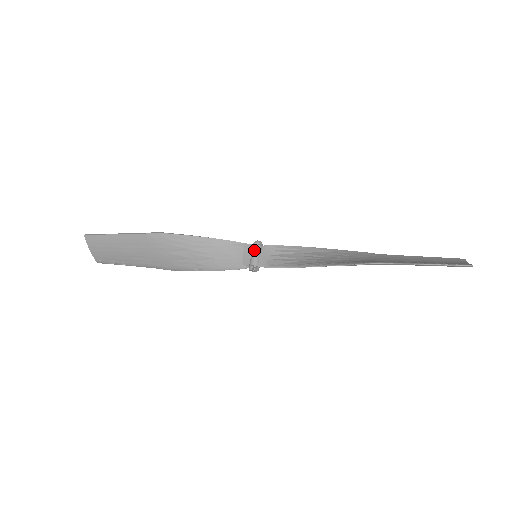
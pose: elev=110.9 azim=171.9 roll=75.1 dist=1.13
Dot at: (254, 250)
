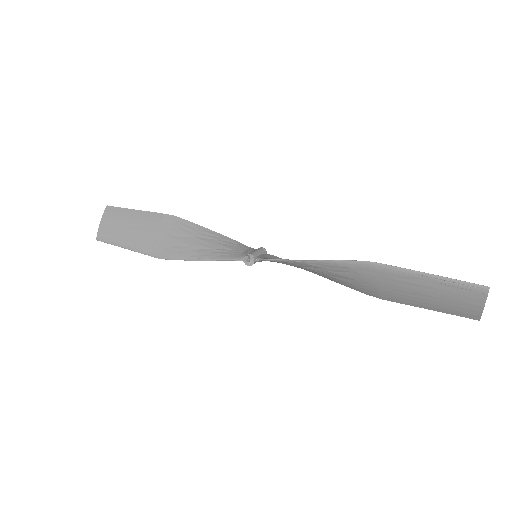
Dot at: (257, 249)
